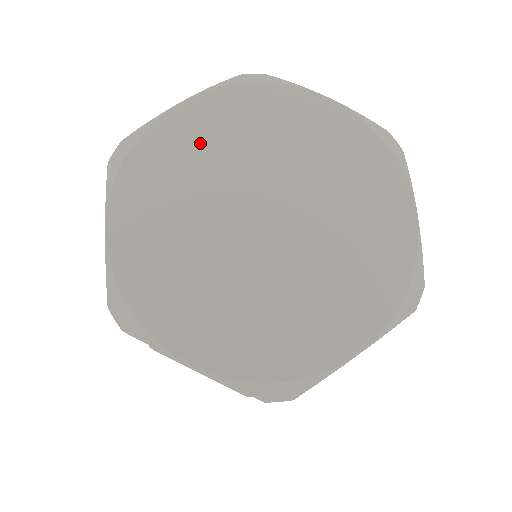
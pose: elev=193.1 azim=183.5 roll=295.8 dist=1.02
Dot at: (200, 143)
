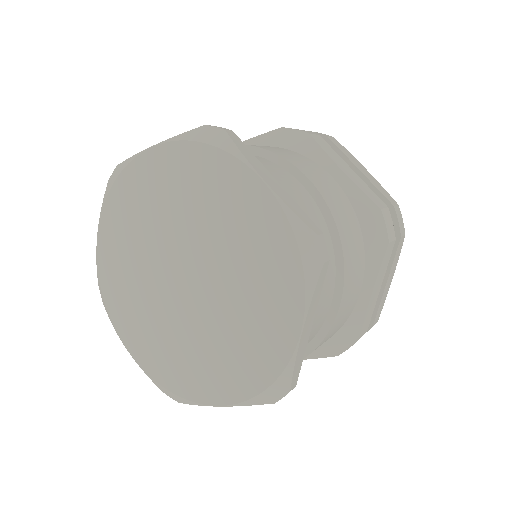
Dot at: (122, 256)
